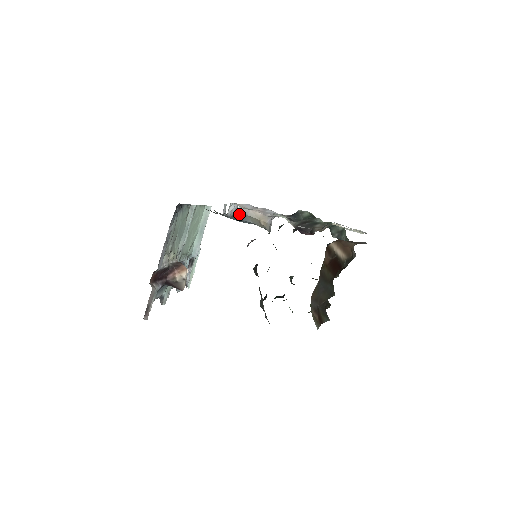
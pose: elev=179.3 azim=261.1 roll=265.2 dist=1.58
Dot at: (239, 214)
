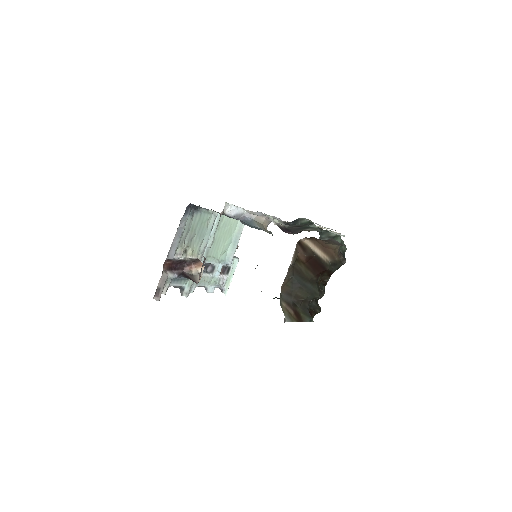
Dot at: (246, 218)
